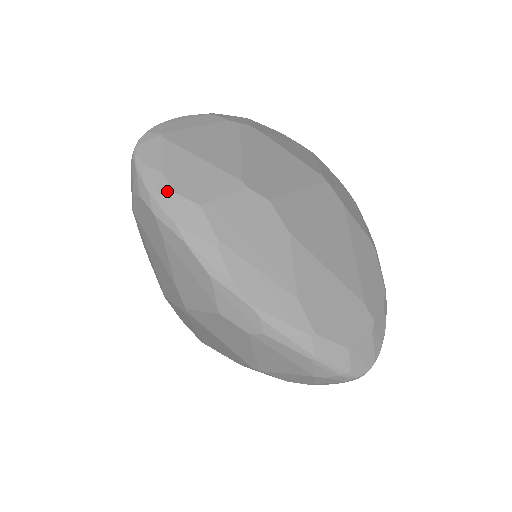
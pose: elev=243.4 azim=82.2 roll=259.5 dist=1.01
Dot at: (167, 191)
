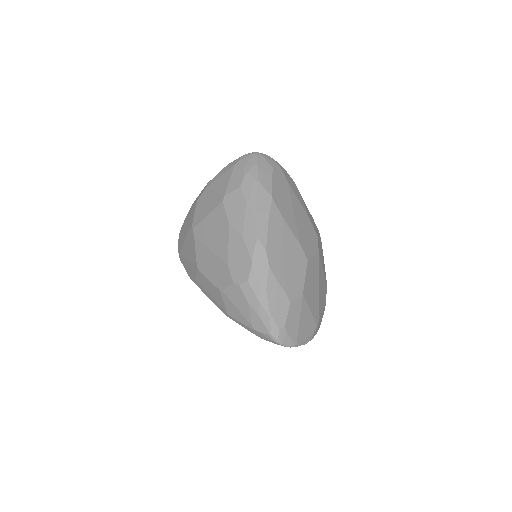
Dot at: occluded
